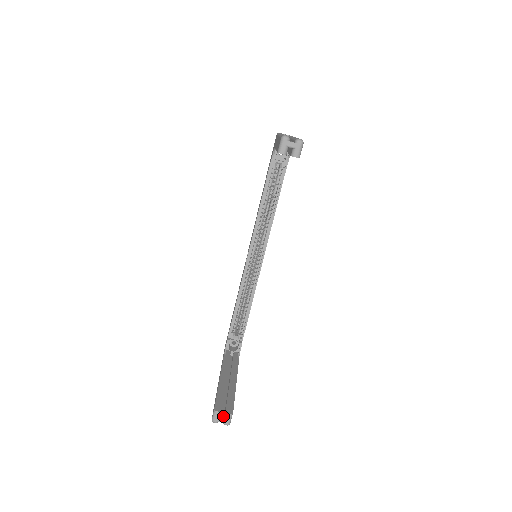
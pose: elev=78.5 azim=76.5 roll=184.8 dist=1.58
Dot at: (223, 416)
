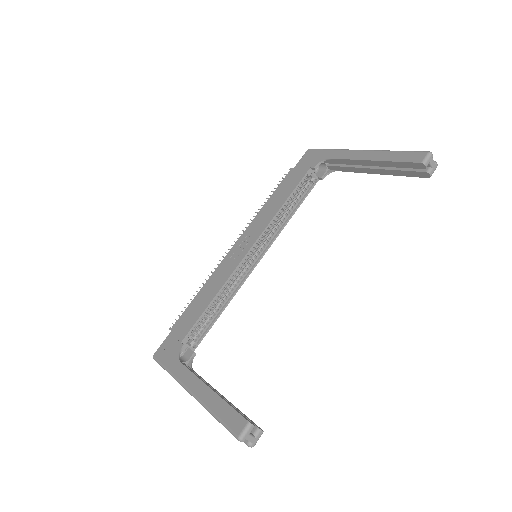
Dot at: (252, 433)
